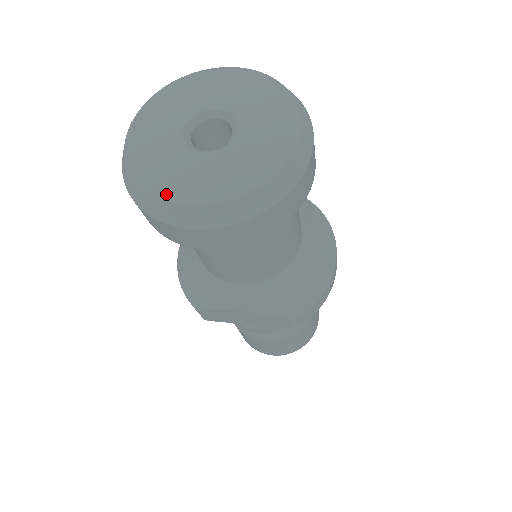
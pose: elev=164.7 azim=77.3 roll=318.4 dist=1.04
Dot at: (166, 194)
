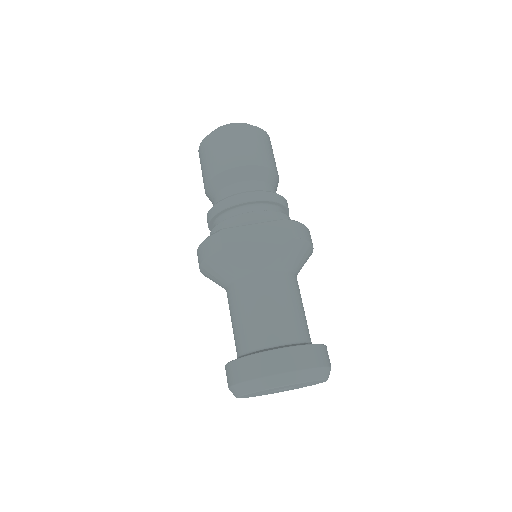
Dot at: occluded
